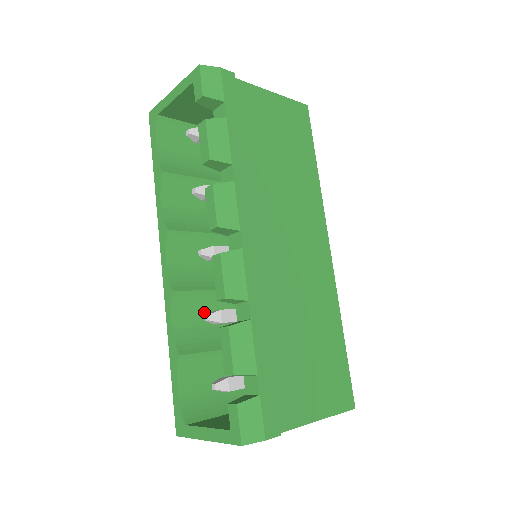
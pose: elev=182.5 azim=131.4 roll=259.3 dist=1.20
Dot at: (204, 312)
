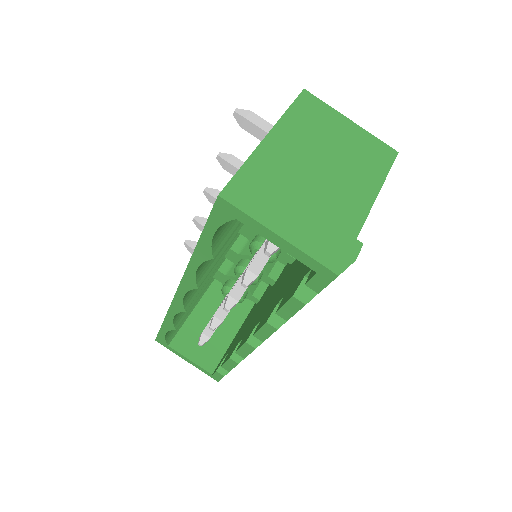
Dot at: occluded
